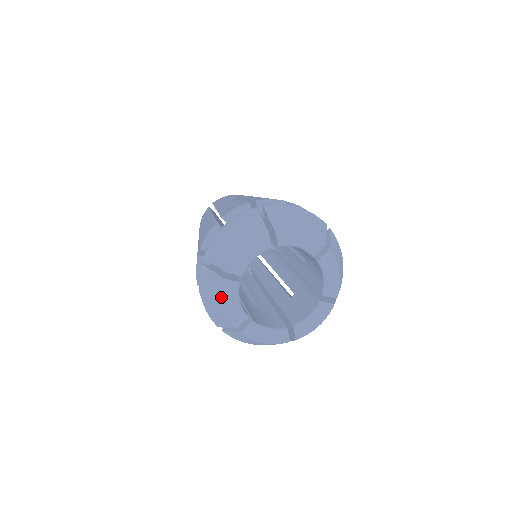
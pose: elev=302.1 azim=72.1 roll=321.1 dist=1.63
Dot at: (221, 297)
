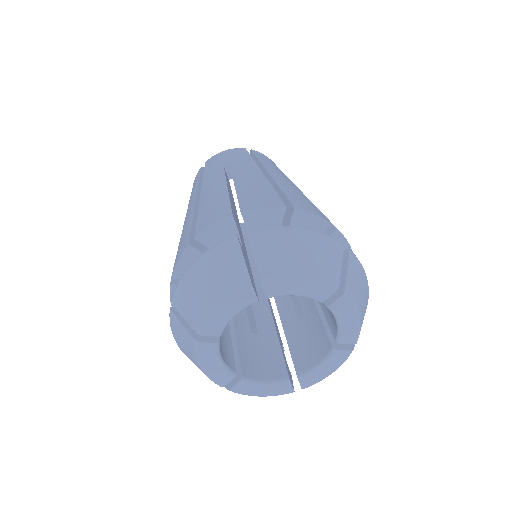
Dot at: (196, 359)
